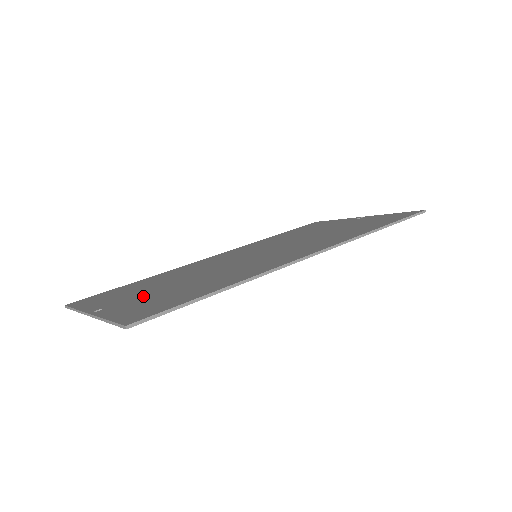
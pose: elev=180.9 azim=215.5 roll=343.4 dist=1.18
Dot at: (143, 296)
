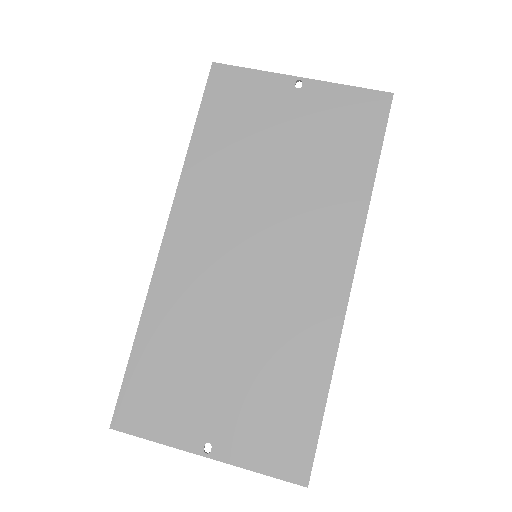
Dot at: (229, 407)
